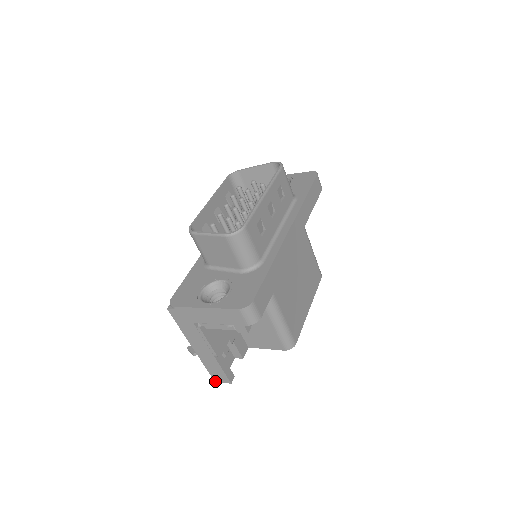
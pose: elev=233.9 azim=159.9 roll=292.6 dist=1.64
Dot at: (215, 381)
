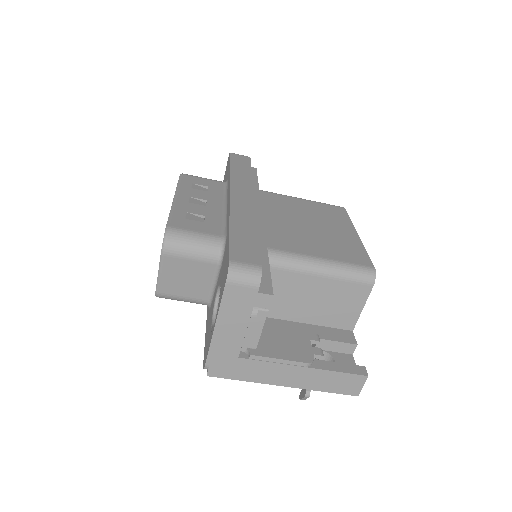
Dot at: (357, 395)
